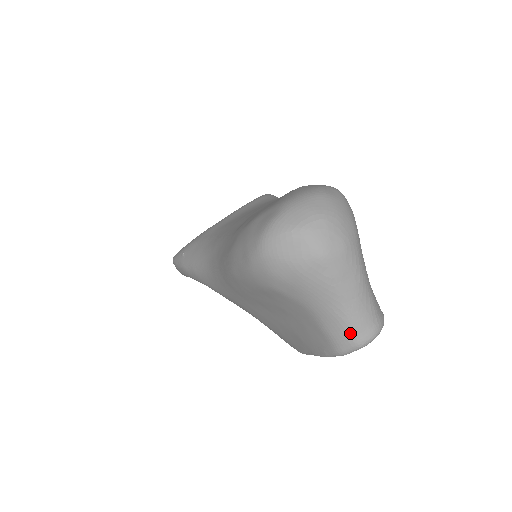
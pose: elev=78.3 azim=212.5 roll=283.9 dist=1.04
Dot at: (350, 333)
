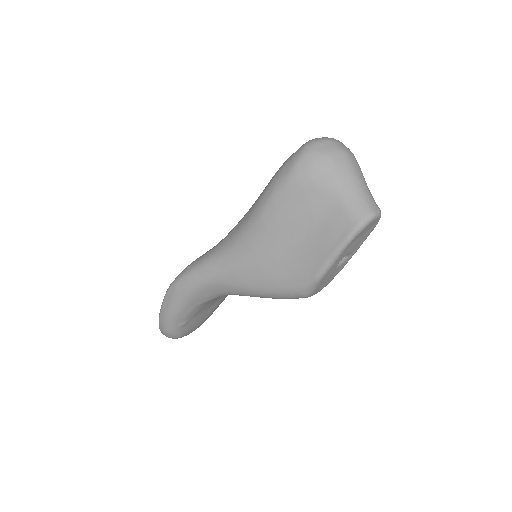
Dot at: (365, 205)
